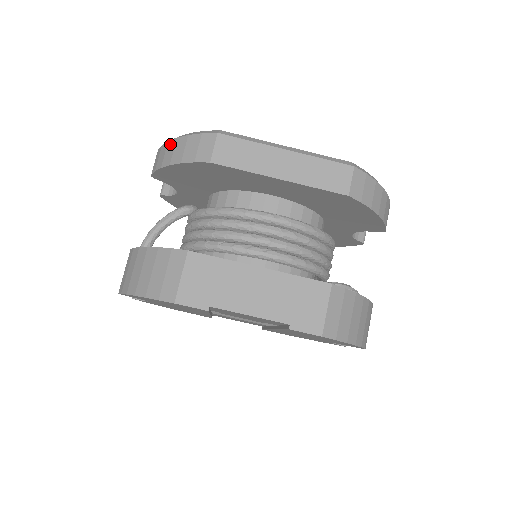
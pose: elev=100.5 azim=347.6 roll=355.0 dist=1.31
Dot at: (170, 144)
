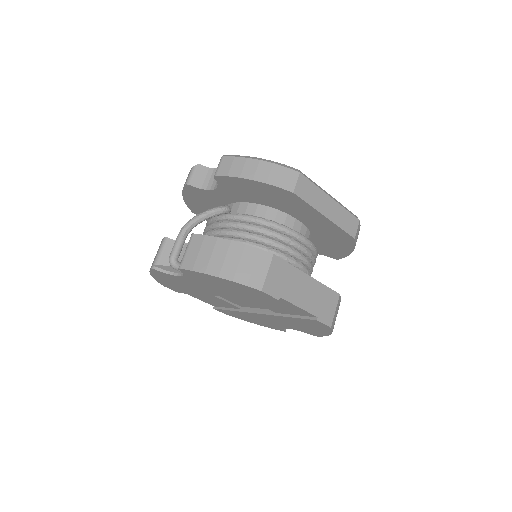
Dot at: (251, 162)
